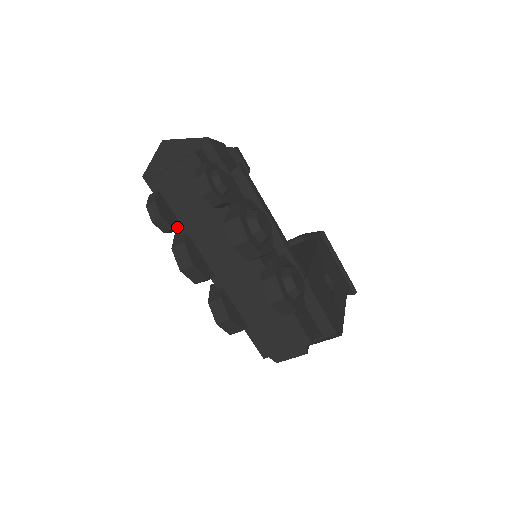
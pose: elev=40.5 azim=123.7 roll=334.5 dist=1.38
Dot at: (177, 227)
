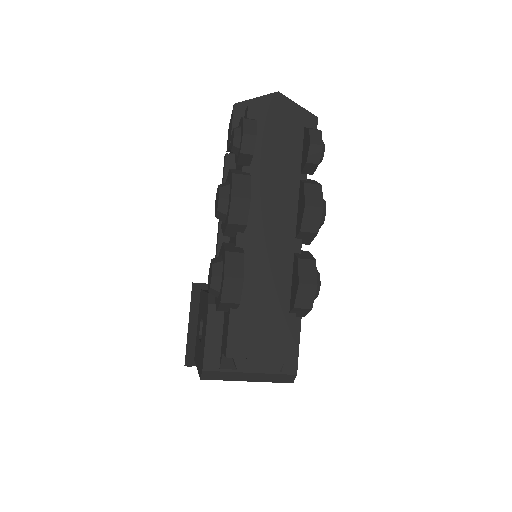
Dot at: occluded
